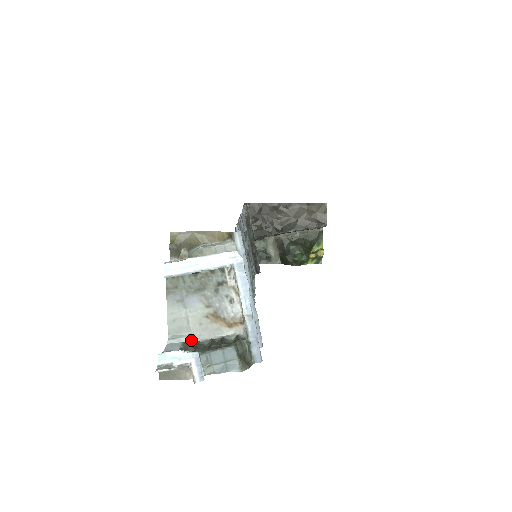
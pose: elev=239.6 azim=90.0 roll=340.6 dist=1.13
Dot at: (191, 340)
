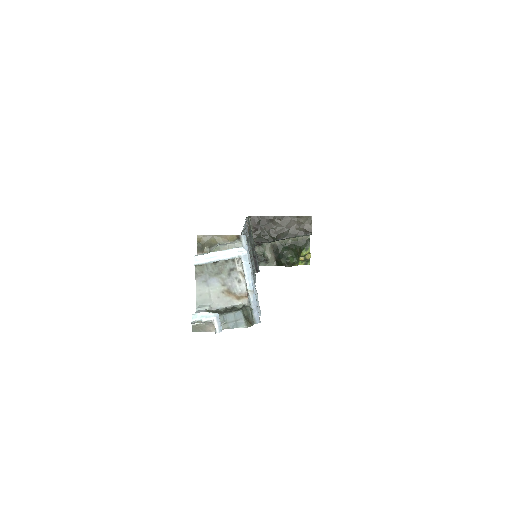
Dot at: (212, 309)
